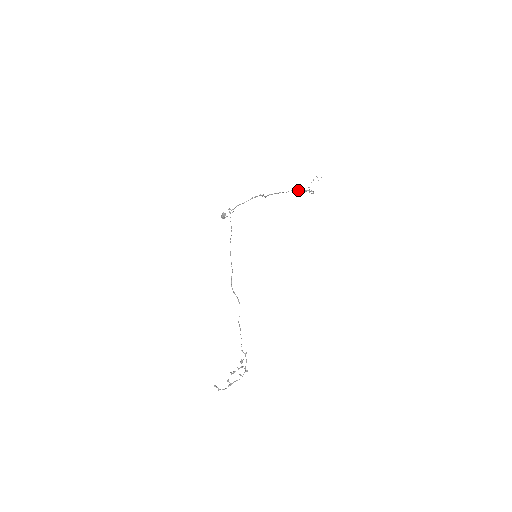
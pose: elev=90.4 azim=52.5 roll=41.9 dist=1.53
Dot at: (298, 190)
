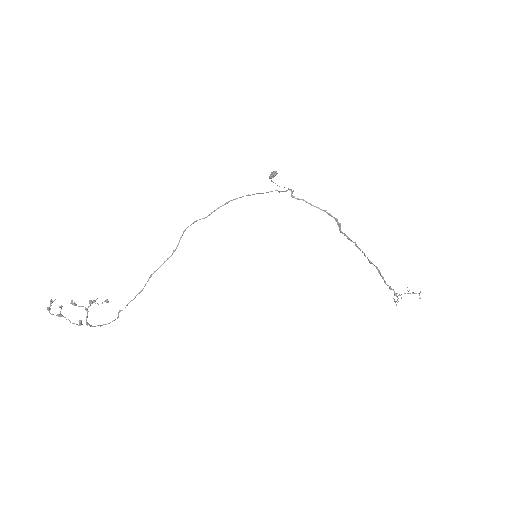
Dot at: occluded
